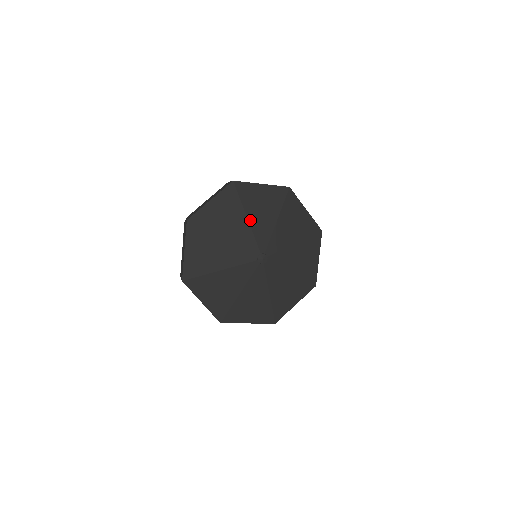
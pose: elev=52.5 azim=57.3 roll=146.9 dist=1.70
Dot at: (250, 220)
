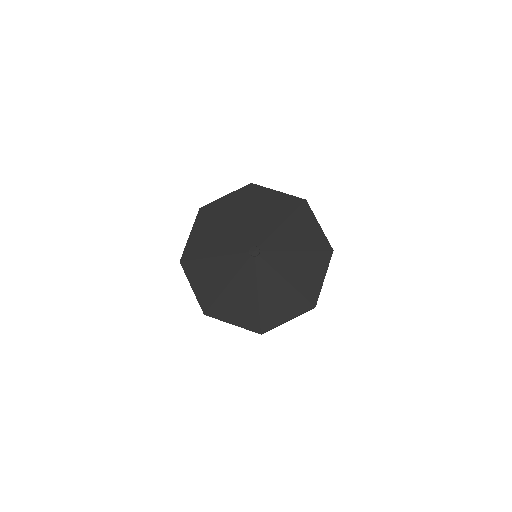
Dot at: (228, 228)
